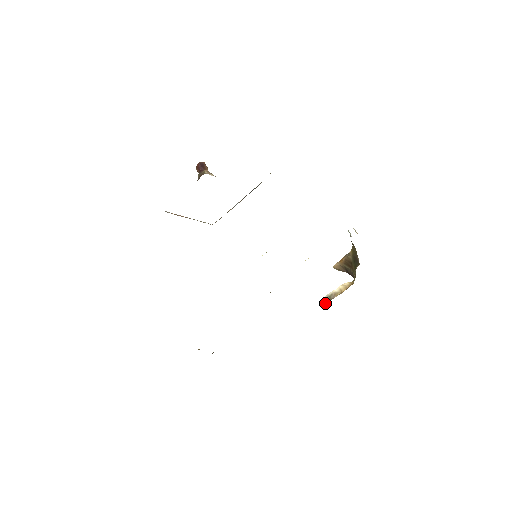
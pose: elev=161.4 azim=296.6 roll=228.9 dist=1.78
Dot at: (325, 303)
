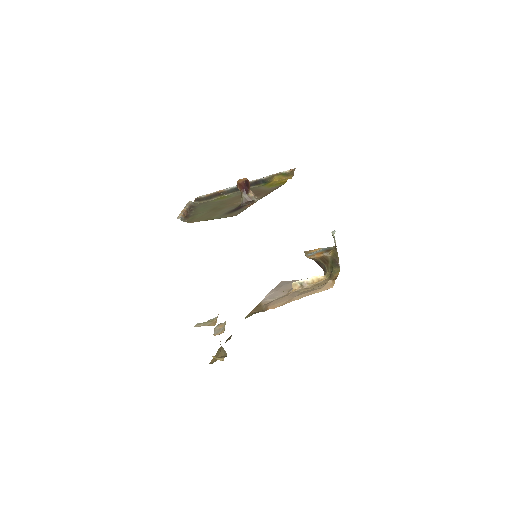
Dot at: (295, 287)
